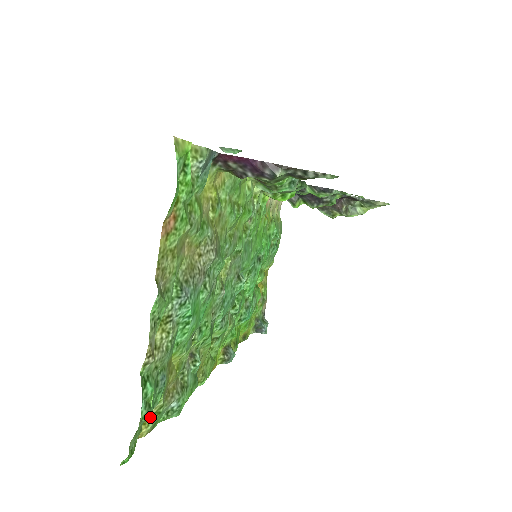
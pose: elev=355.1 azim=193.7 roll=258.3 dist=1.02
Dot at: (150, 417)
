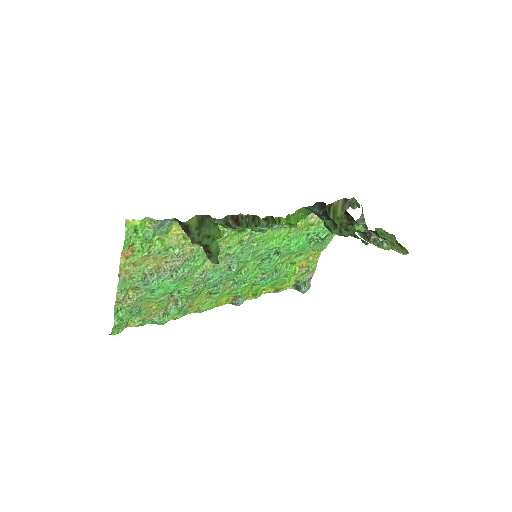
Dot at: (137, 321)
